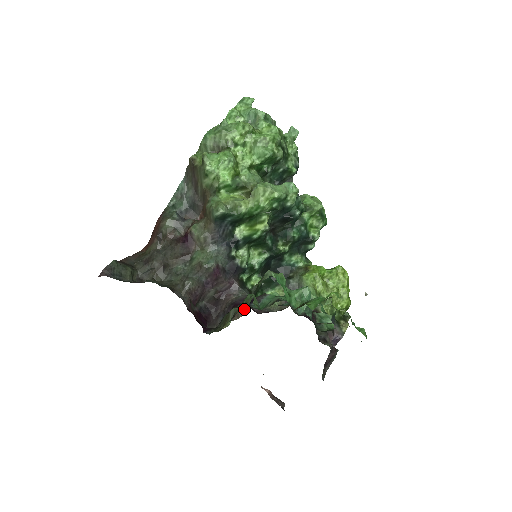
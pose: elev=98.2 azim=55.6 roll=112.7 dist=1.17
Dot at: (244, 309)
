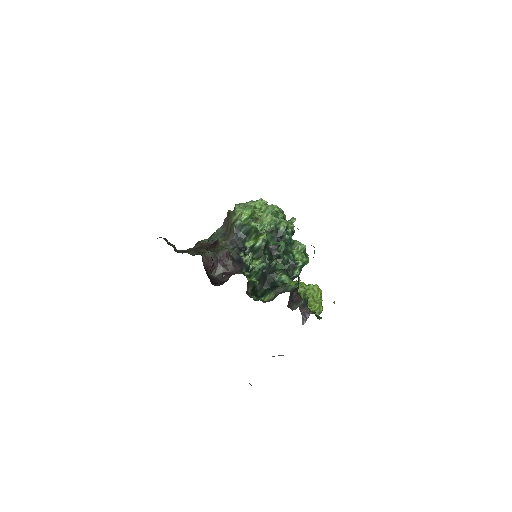
Dot at: occluded
